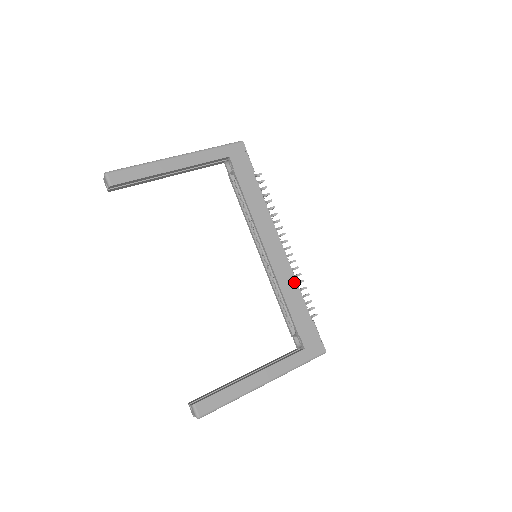
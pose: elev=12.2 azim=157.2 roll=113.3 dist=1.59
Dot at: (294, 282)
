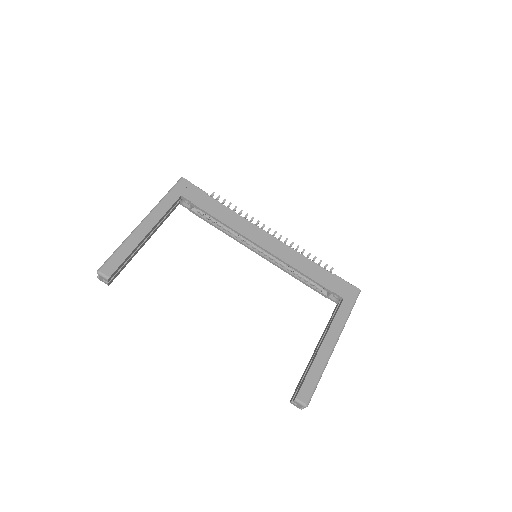
Dot at: (299, 255)
